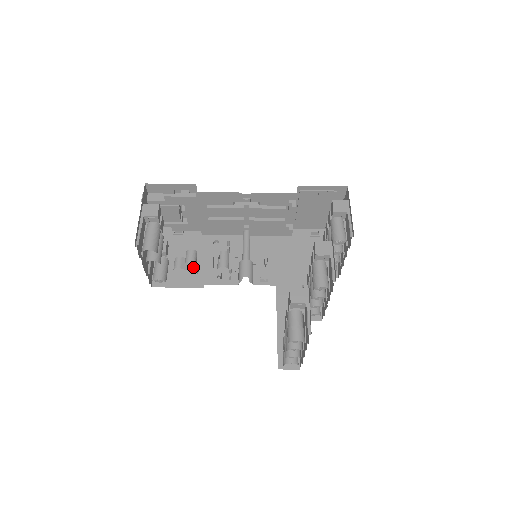
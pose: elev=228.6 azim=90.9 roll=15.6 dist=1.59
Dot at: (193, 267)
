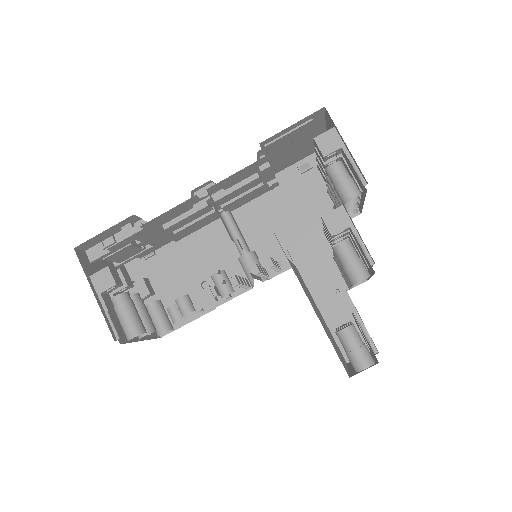
Dot at: (193, 312)
